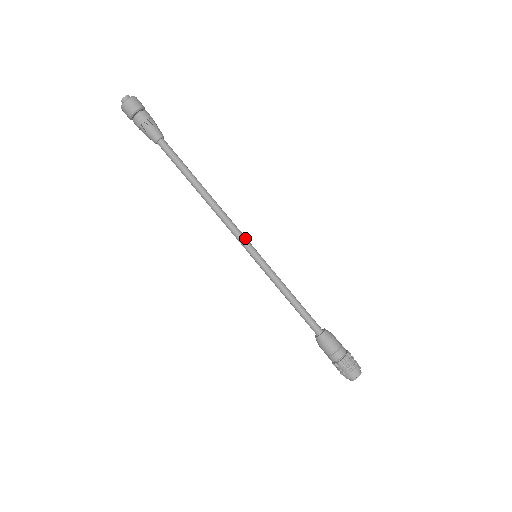
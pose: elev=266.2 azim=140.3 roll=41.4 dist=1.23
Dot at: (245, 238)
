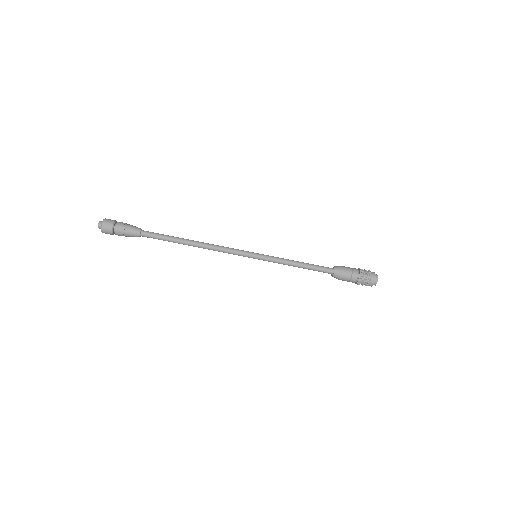
Dot at: (240, 253)
